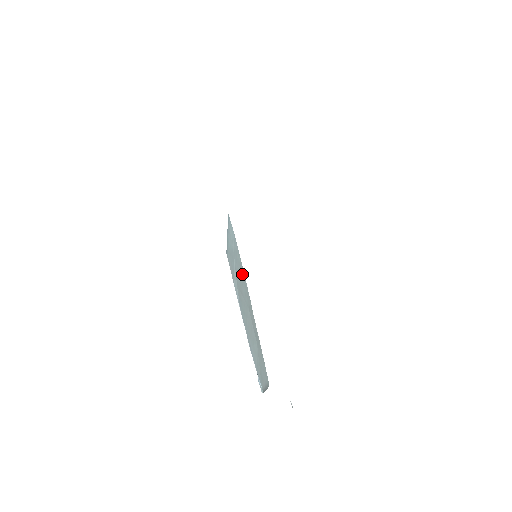
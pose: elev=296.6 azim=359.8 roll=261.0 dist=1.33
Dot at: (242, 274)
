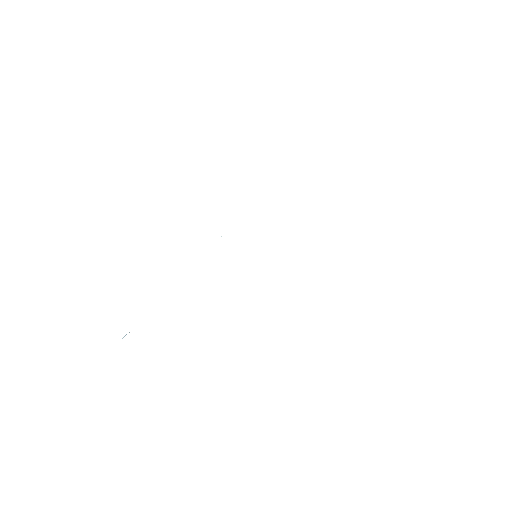
Dot at: occluded
